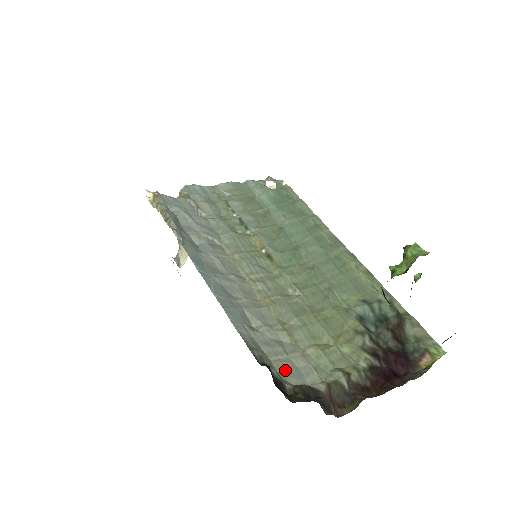
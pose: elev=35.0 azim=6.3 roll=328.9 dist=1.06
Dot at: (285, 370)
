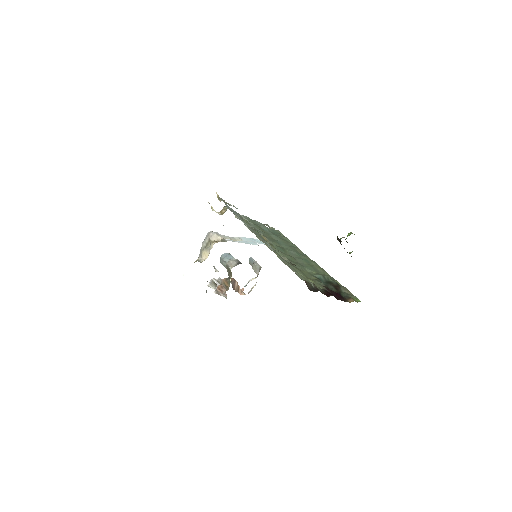
Dot at: occluded
